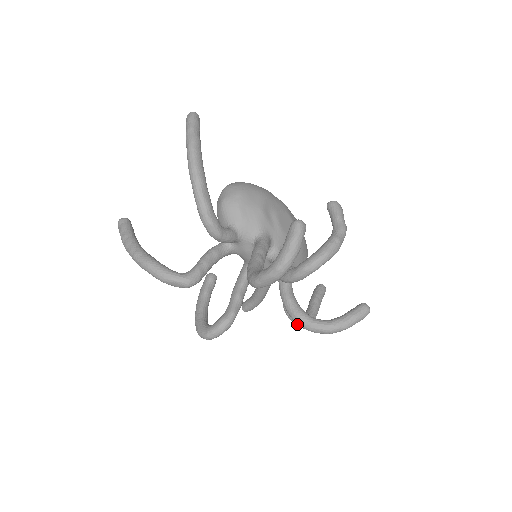
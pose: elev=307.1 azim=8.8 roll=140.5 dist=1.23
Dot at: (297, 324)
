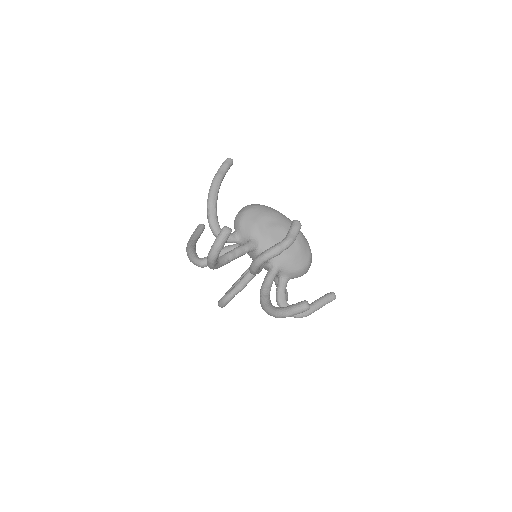
Dot at: occluded
